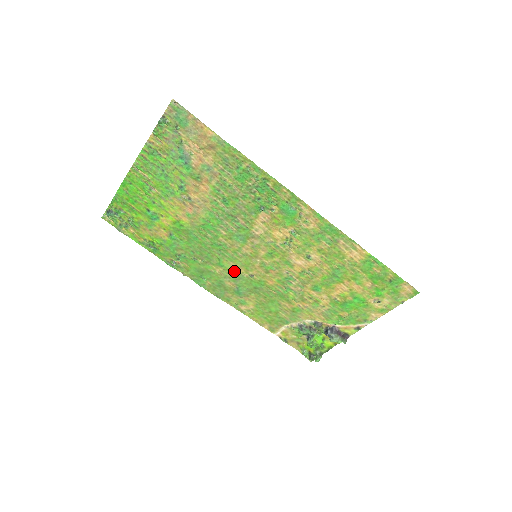
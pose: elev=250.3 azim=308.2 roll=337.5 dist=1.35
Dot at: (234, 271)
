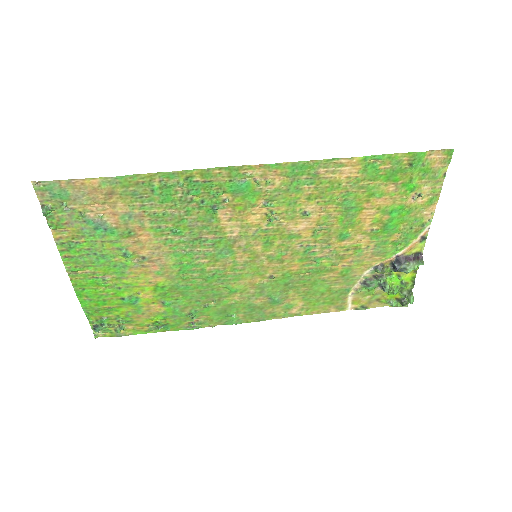
Dot at: (251, 286)
